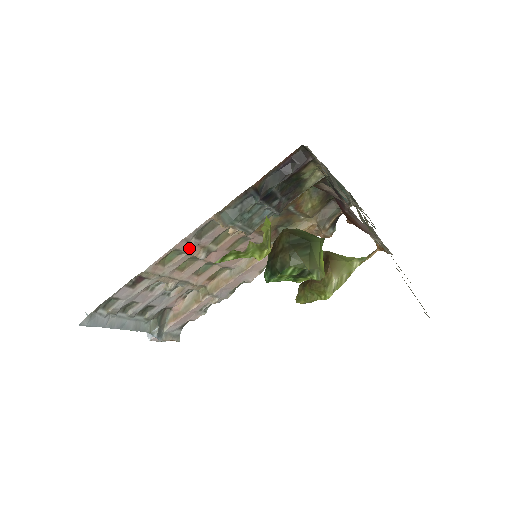
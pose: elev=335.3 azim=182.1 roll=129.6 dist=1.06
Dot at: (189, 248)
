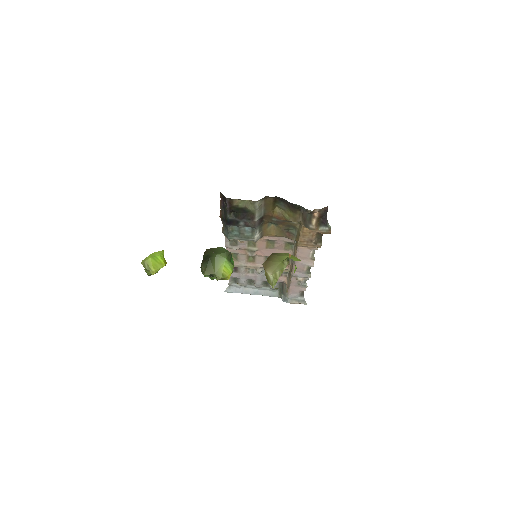
Dot at: (238, 251)
